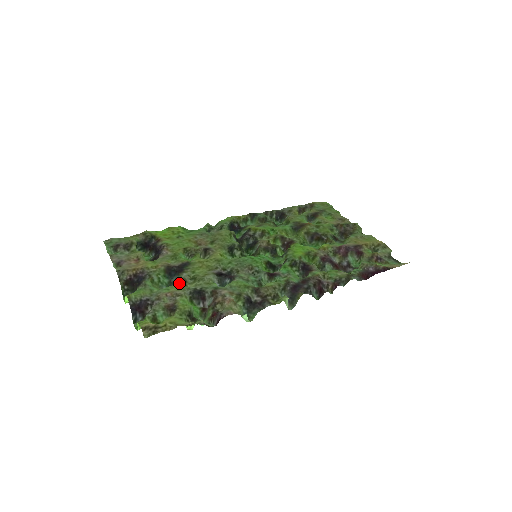
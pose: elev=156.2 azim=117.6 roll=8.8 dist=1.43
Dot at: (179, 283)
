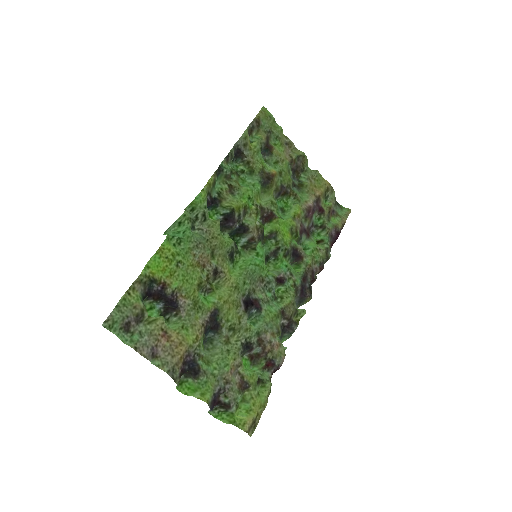
Dot at: (224, 344)
